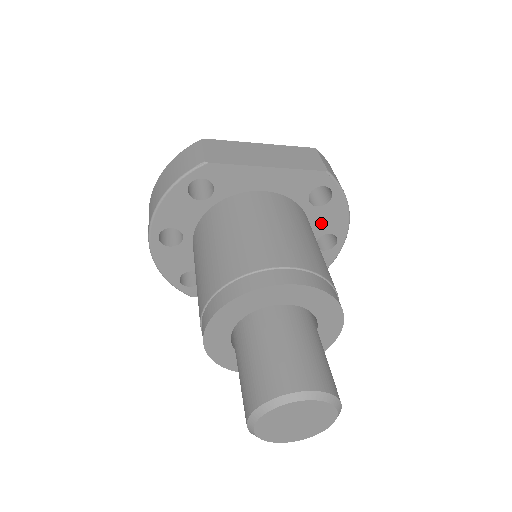
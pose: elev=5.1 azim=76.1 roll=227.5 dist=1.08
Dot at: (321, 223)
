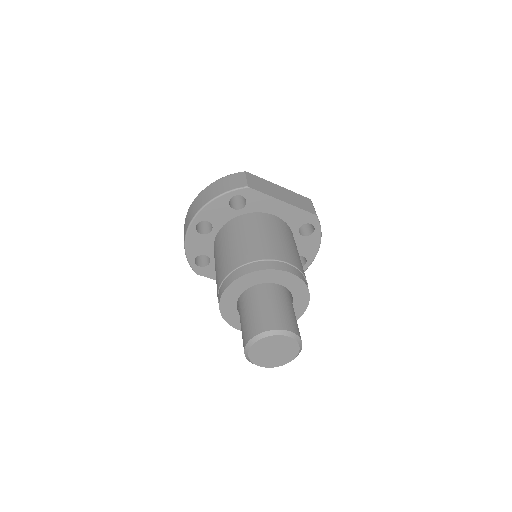
Dot at: (301, 248)
